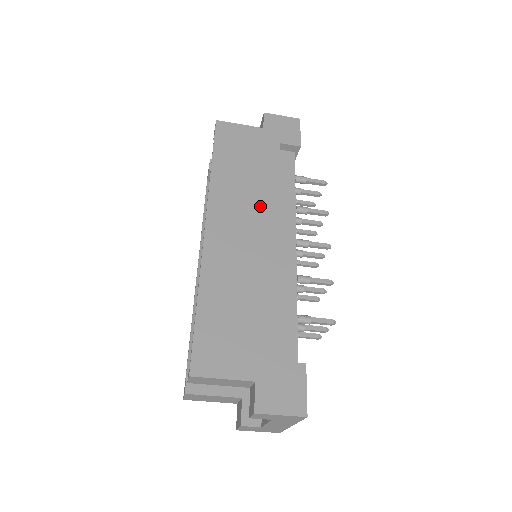
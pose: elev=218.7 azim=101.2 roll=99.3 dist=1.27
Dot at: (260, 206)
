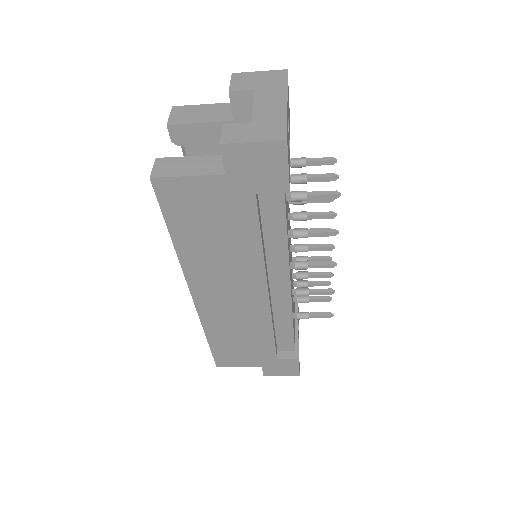
Dot at: (243, 273)
